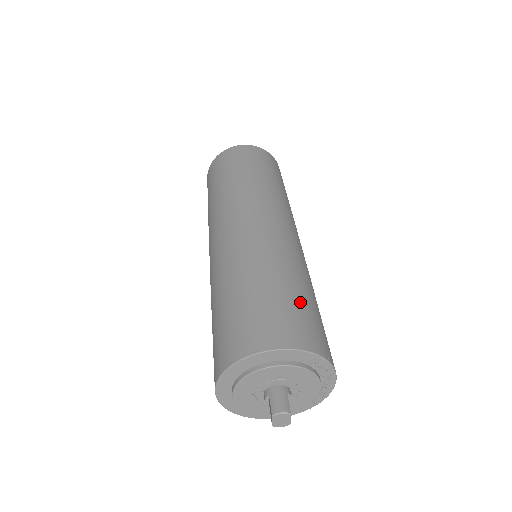
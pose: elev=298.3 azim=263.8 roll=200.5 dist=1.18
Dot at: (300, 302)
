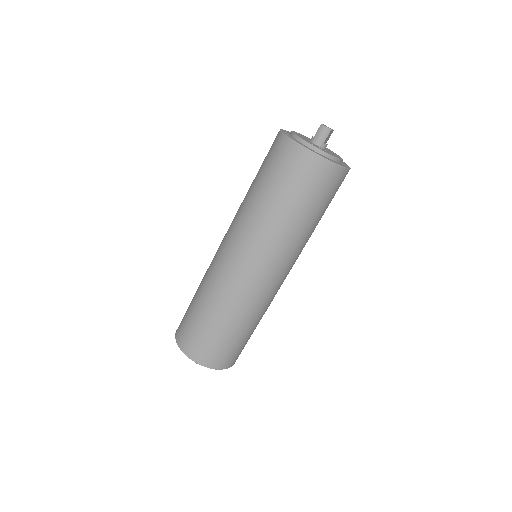
Dot at: (225, 340)
